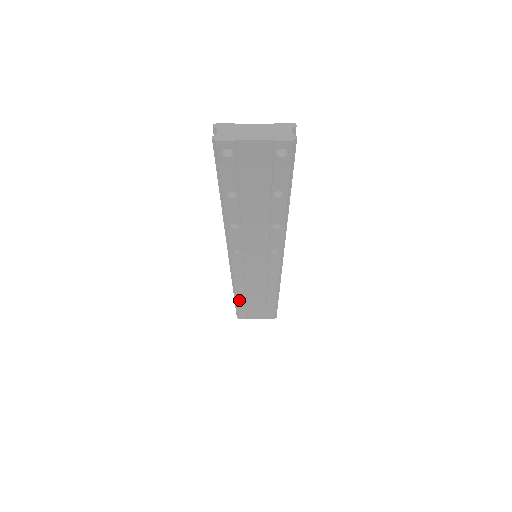
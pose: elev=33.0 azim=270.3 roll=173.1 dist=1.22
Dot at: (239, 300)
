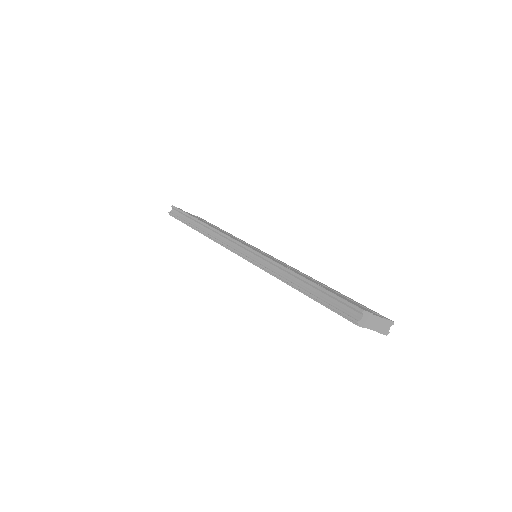
Dot at: occluded
